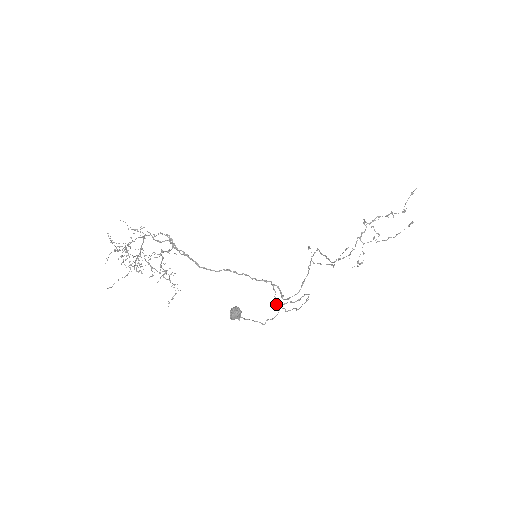
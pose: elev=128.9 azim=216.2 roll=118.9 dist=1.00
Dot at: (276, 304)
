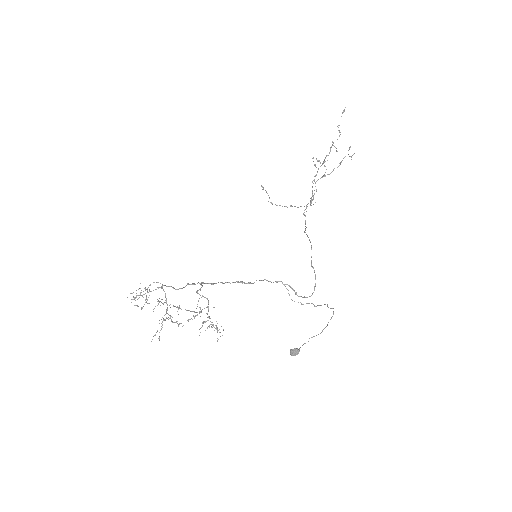
Dot at: (291, 299)
